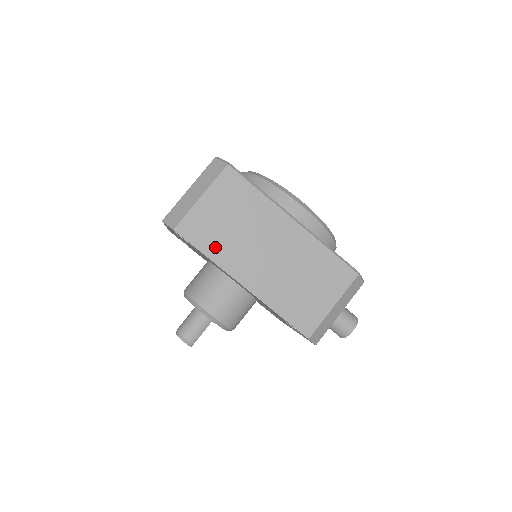
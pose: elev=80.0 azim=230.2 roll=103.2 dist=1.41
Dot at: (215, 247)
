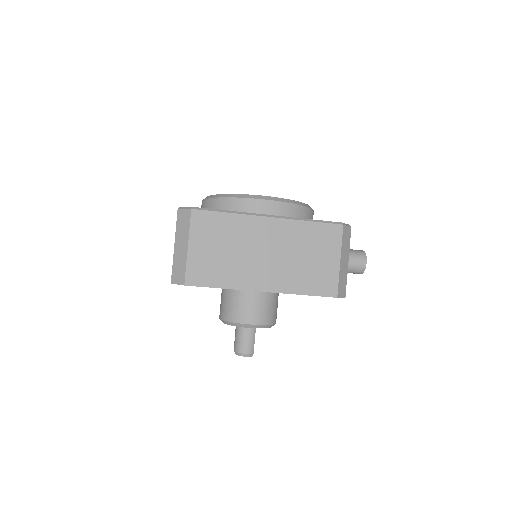
Dot at: (223, 277)
